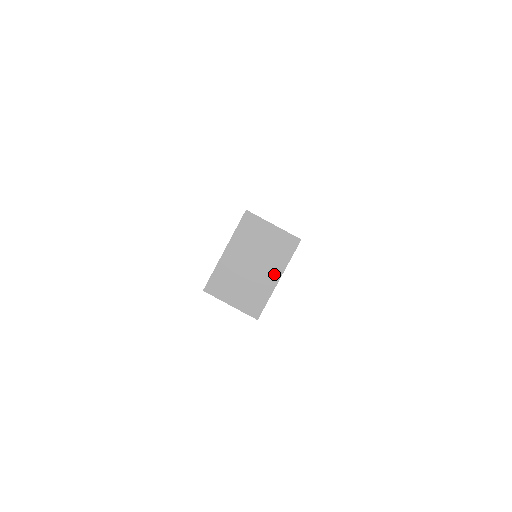
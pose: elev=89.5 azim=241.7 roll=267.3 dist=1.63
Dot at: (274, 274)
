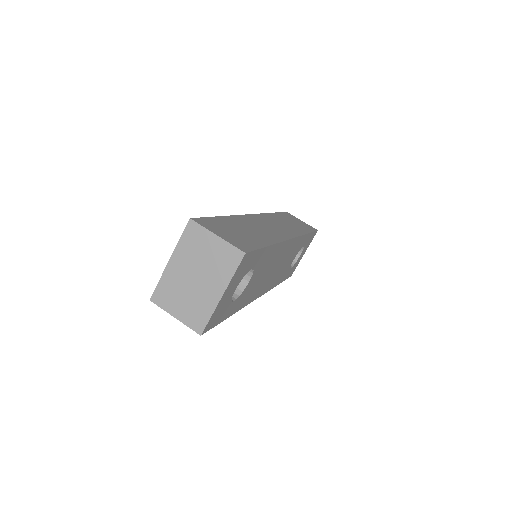
Dot at: (217, 289)
